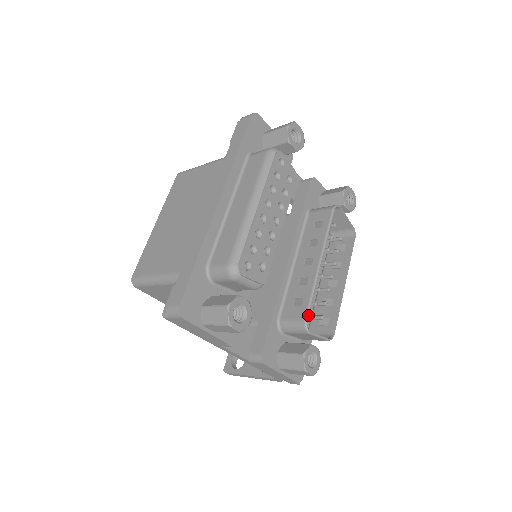
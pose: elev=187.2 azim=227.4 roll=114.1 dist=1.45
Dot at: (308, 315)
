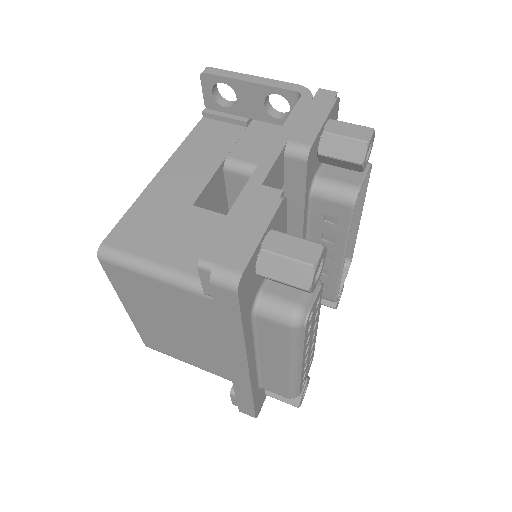
Dot at: (337, 297)
